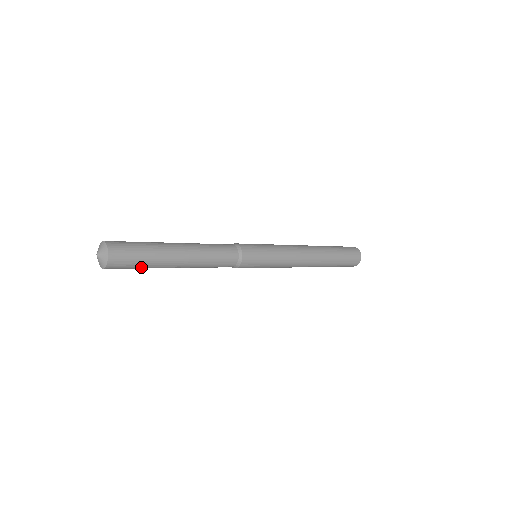
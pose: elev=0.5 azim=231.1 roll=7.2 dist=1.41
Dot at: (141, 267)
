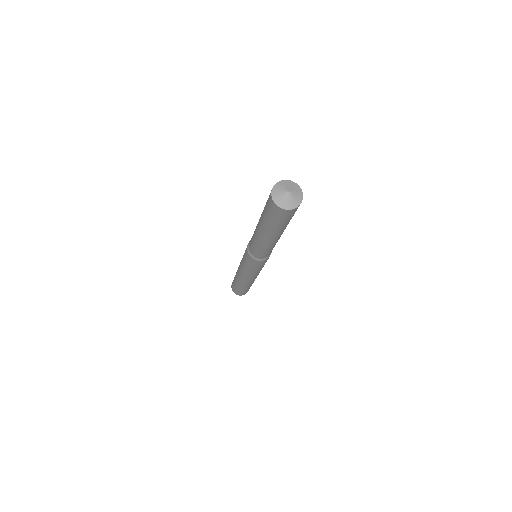
Dot at: (287, 222)
